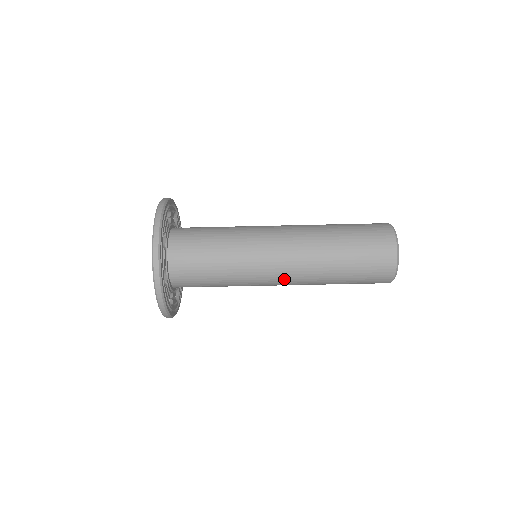
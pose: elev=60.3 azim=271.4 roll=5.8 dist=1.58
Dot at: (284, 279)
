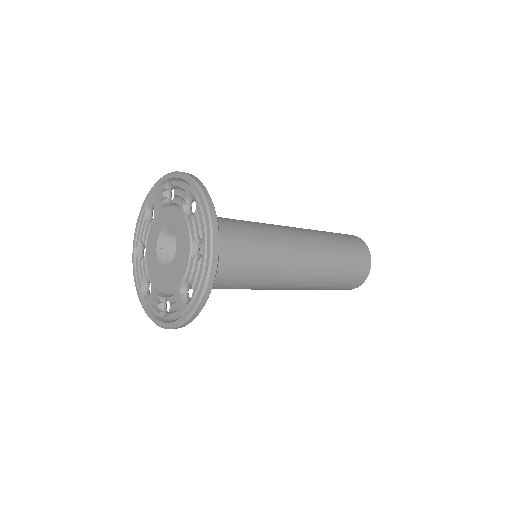
Dot at: occluded
